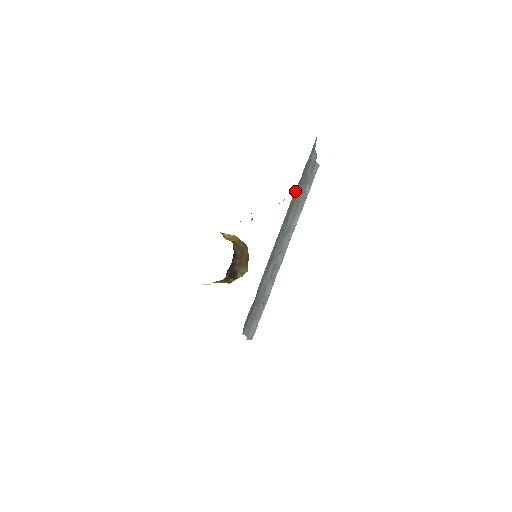
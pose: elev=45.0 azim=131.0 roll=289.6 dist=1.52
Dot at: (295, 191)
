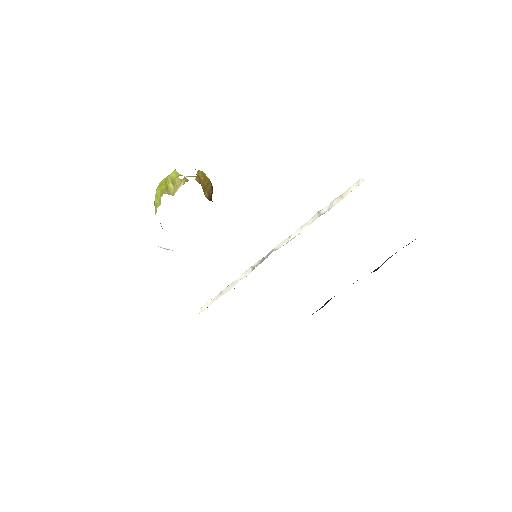
Dot at: occluded
